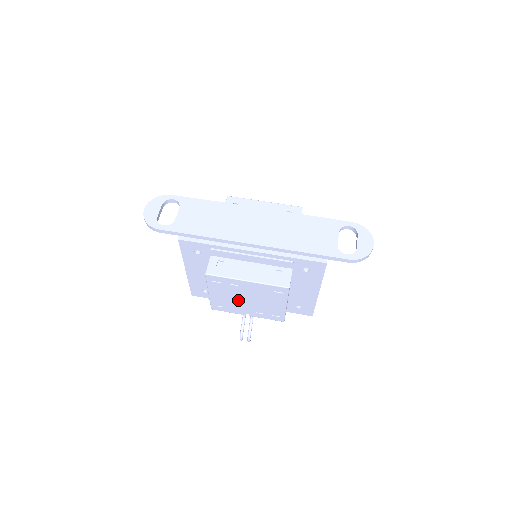
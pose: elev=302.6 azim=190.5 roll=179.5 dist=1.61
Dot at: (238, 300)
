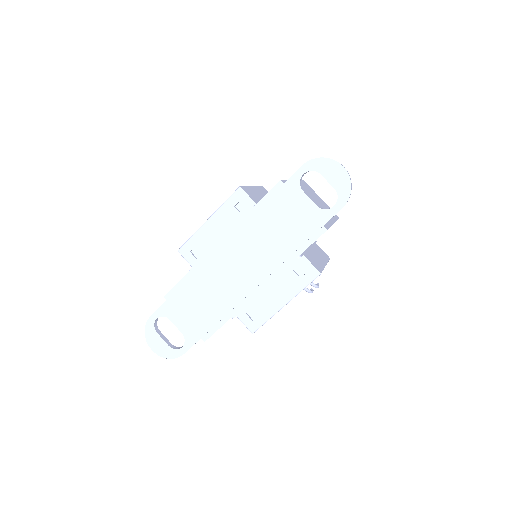
Dot at: occluded
